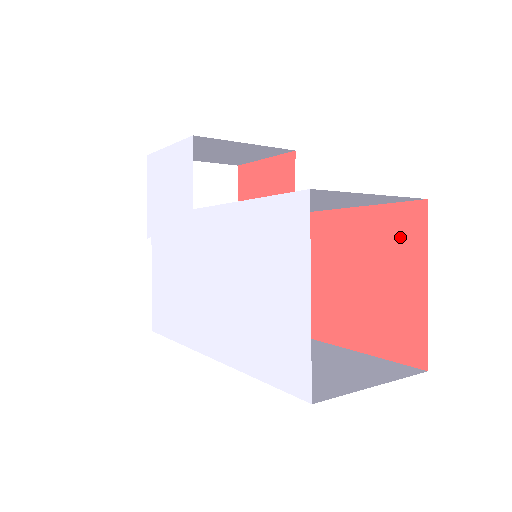
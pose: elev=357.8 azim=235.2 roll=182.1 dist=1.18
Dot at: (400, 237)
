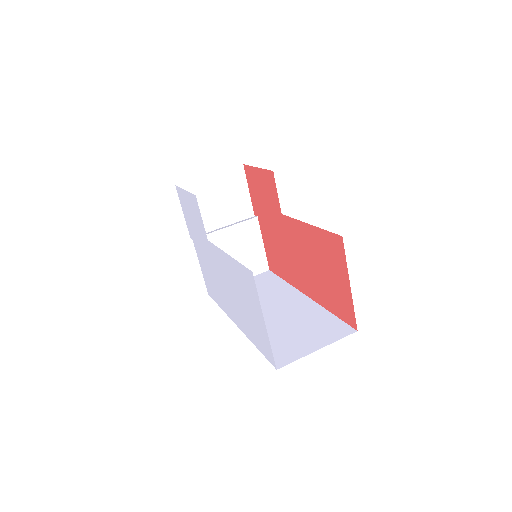
Dot at: (334, 253)
